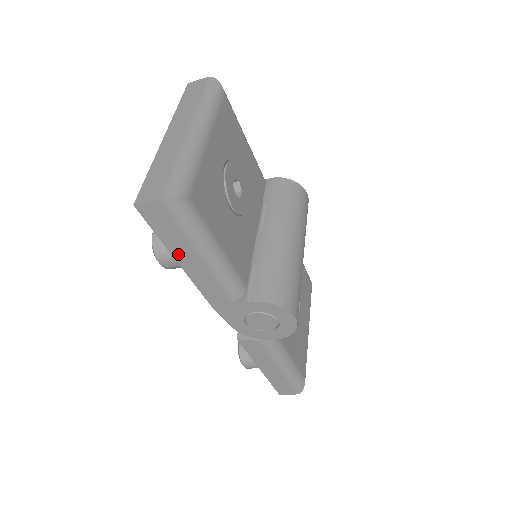
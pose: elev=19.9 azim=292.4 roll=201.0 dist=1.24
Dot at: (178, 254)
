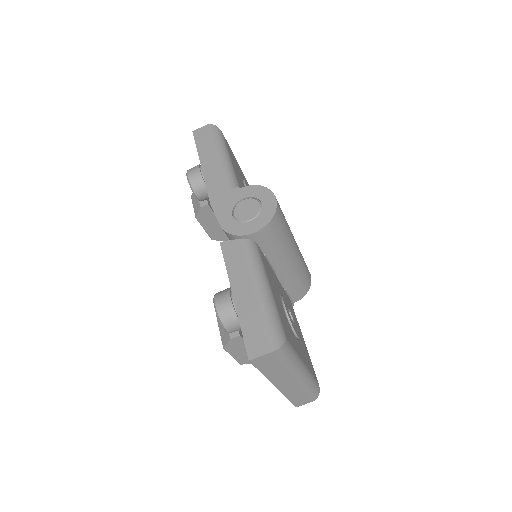
Dot at: (204, 158)
